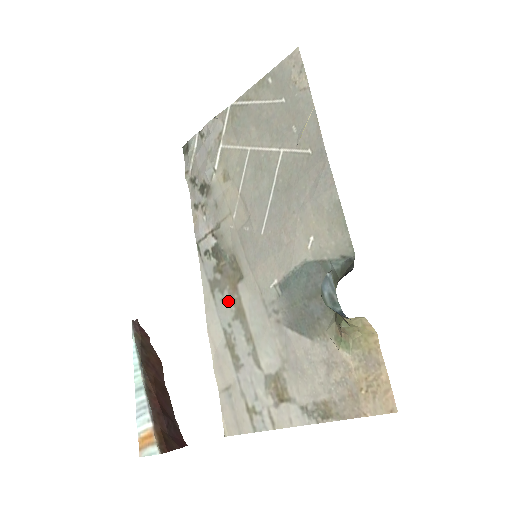
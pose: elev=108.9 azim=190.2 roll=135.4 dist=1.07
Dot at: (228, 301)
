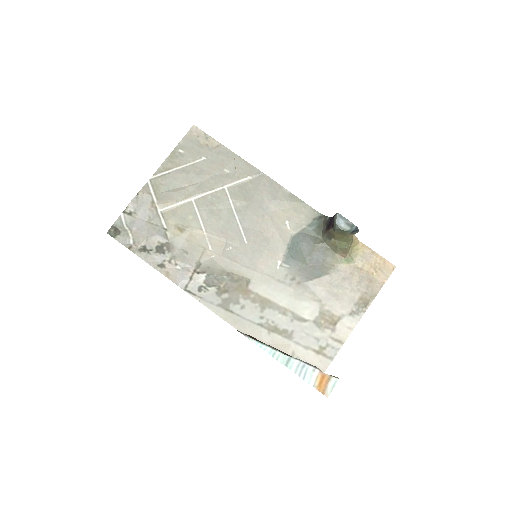
Dot at: (248, 304)
